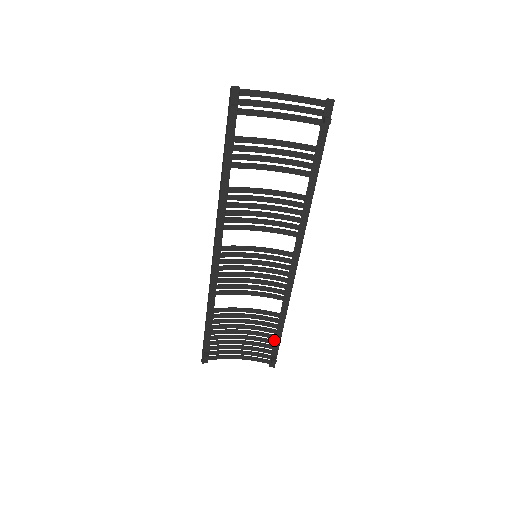
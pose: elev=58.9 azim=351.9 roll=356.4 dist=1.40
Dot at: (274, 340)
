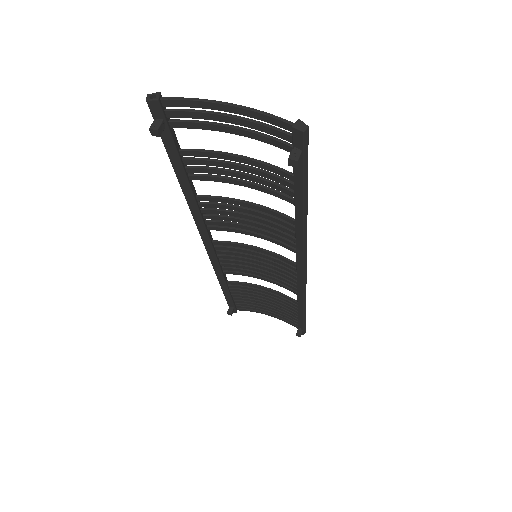
Dot at: (298, 318)
